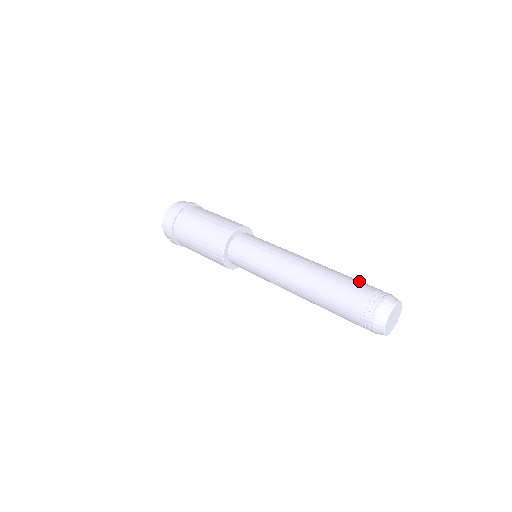
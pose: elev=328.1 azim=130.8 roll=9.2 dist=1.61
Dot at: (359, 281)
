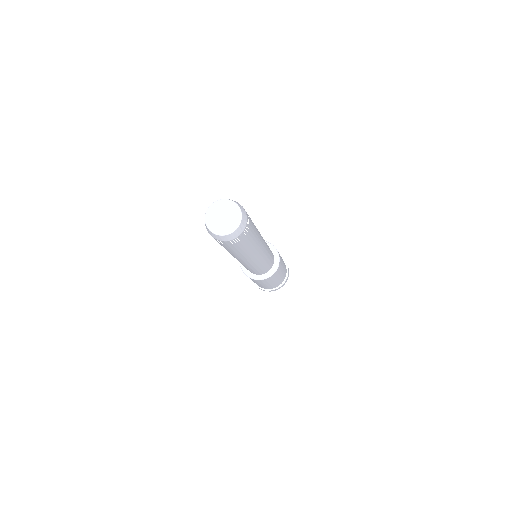
Dot at: occluded
